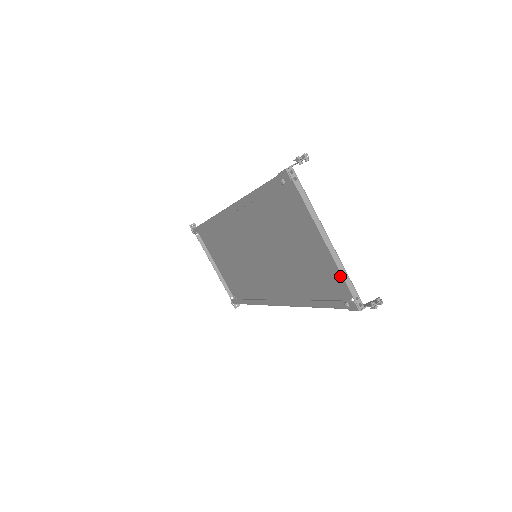
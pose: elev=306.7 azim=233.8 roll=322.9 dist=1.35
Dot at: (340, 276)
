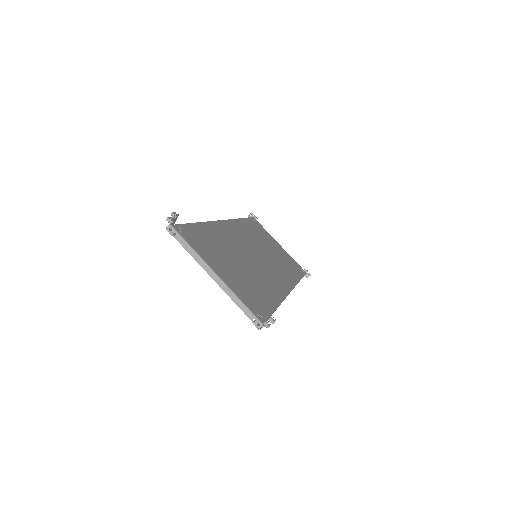
Dot at: (244, 299)
